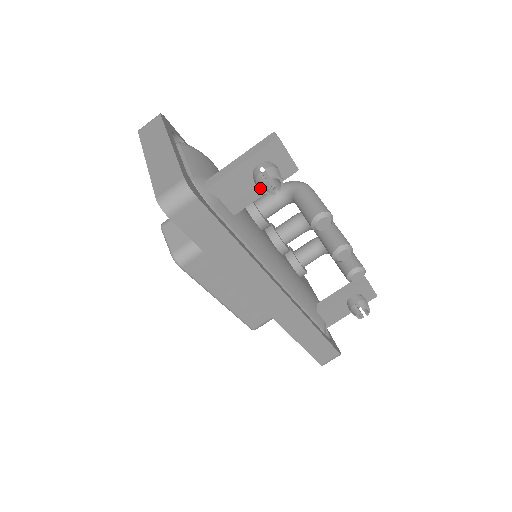
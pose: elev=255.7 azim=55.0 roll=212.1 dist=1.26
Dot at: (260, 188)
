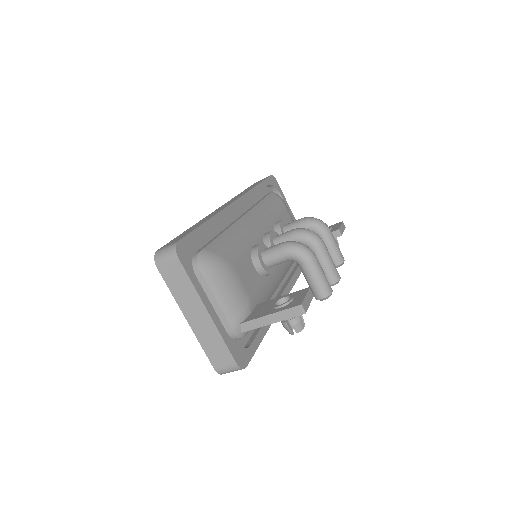
Dot at: occluded
